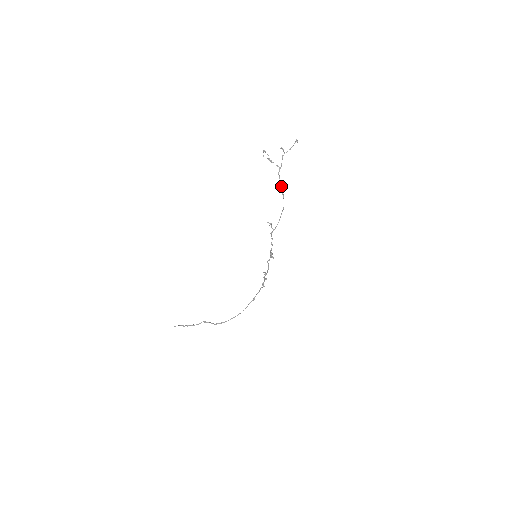
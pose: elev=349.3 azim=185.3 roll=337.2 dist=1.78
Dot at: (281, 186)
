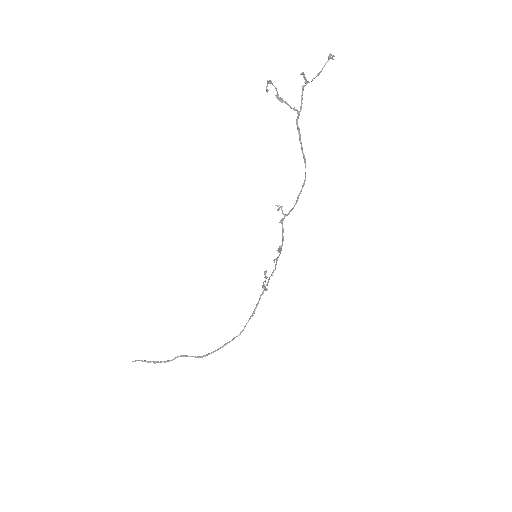
Dot at: (301, 145)
